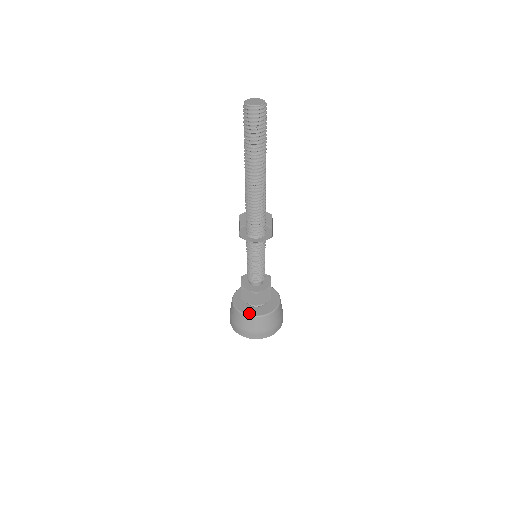
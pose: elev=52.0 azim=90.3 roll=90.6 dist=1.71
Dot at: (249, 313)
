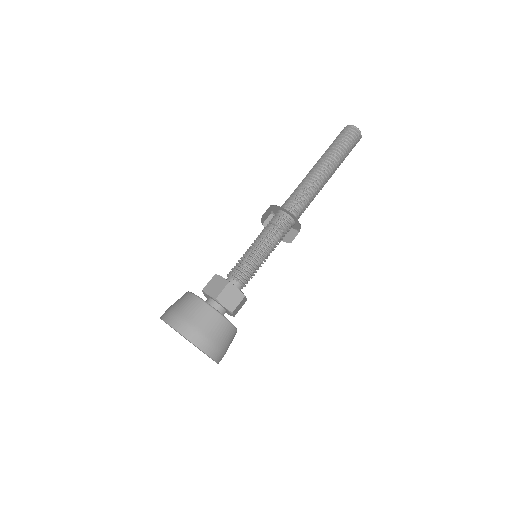
Dot at: (202, 299)
